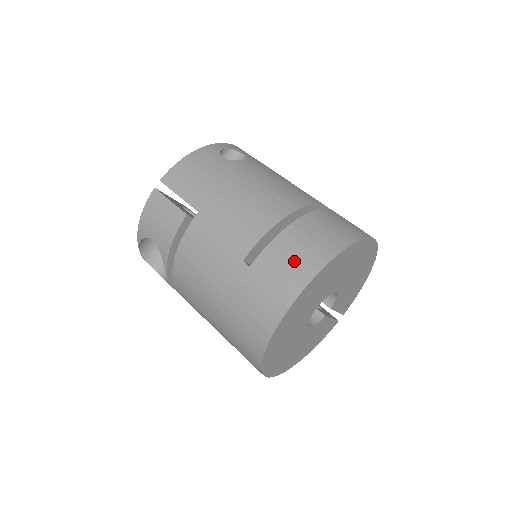
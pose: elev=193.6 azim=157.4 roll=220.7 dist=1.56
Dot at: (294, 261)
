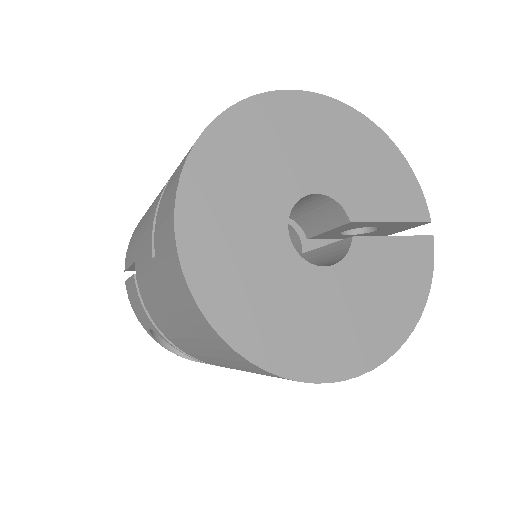
Dot at: (167, 199)
